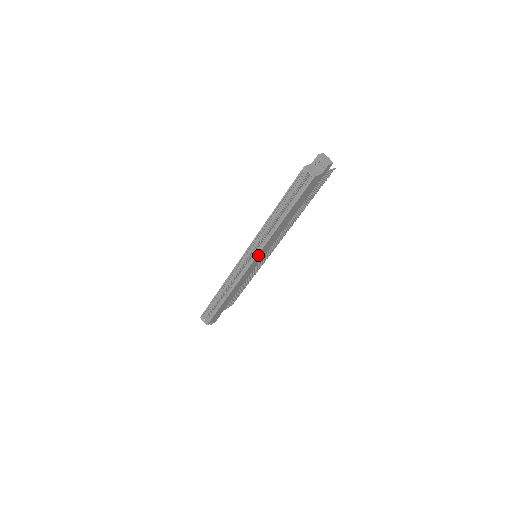
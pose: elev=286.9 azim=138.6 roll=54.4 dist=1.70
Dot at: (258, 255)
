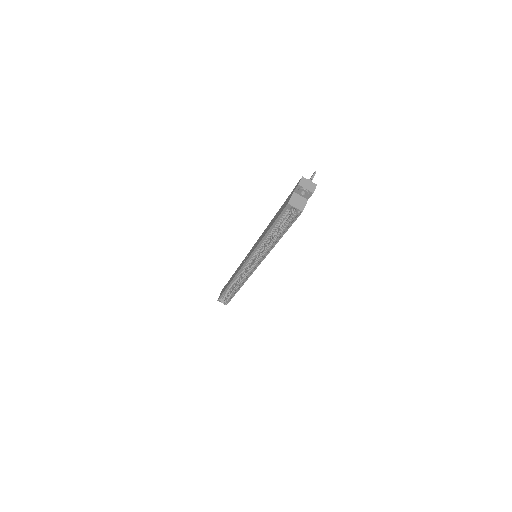
Dot at: (260, 263)
